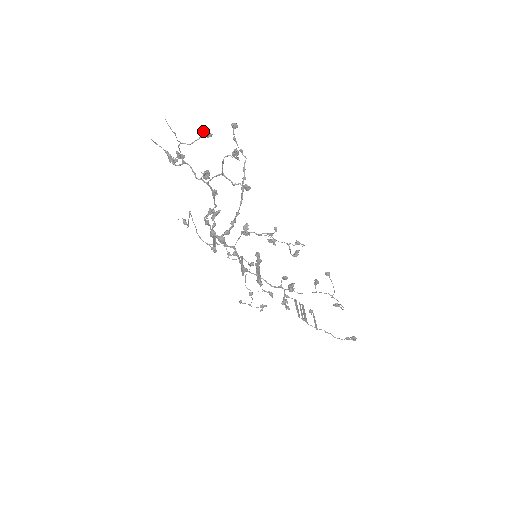
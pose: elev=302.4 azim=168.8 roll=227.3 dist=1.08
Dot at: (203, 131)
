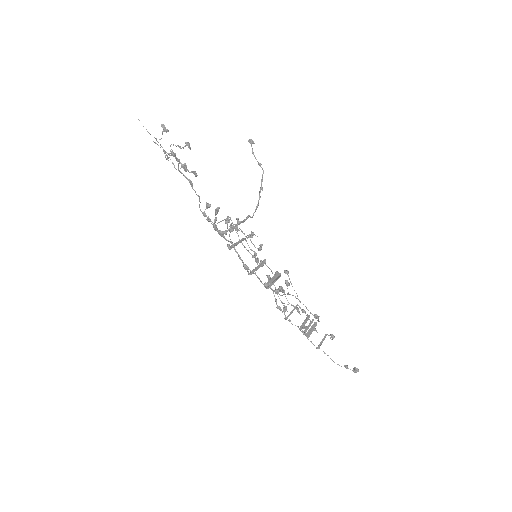
Dot at: (162, 127)
